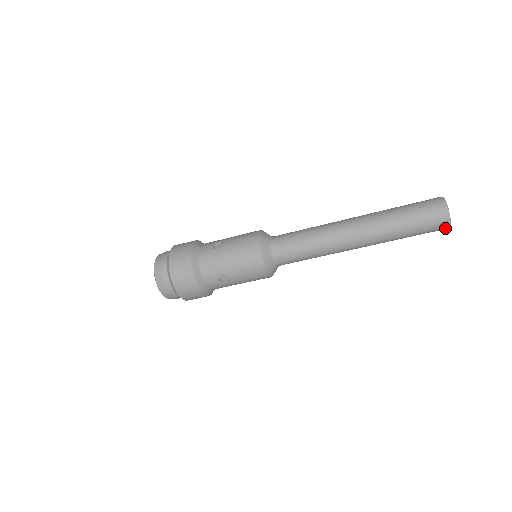
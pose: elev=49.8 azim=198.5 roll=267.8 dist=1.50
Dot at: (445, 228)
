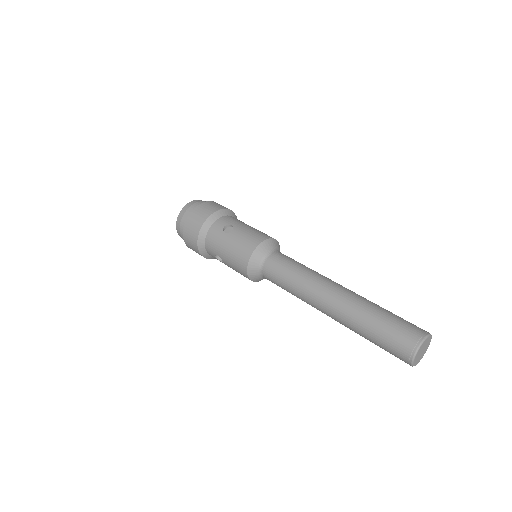
Dot at: occluded
